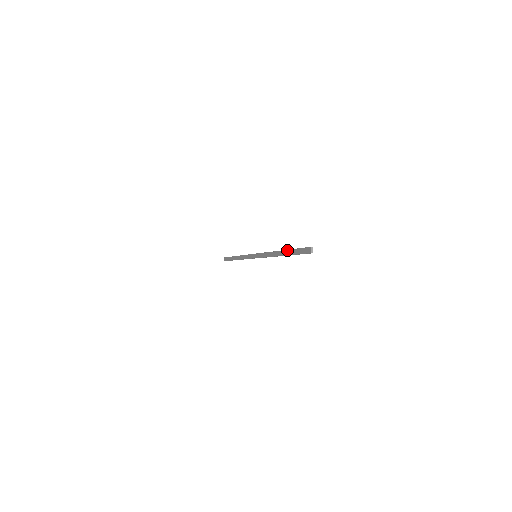
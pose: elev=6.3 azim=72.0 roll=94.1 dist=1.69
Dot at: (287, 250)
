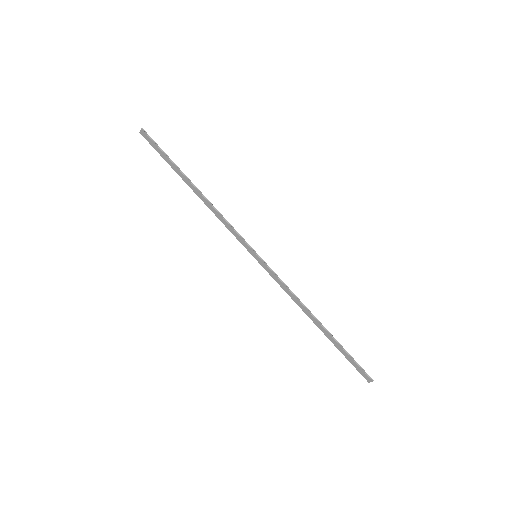
Dot at: (332, 338)
